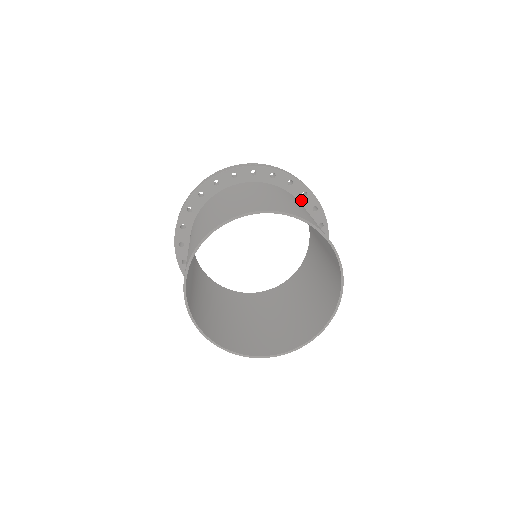
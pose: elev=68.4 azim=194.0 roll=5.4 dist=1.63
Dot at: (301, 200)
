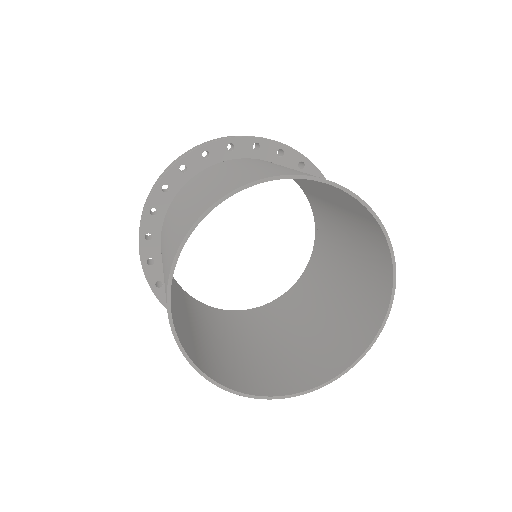
Dot at: (258, 156)
